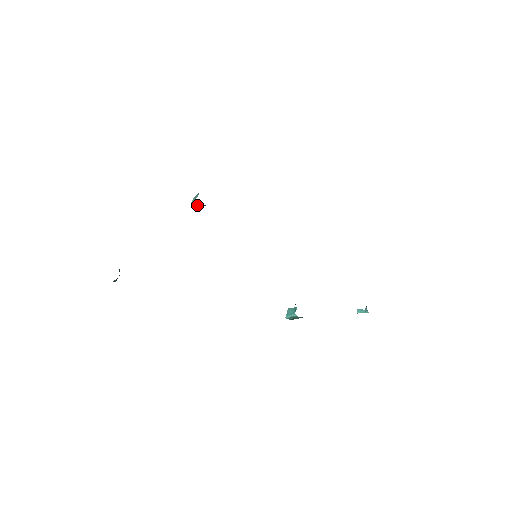
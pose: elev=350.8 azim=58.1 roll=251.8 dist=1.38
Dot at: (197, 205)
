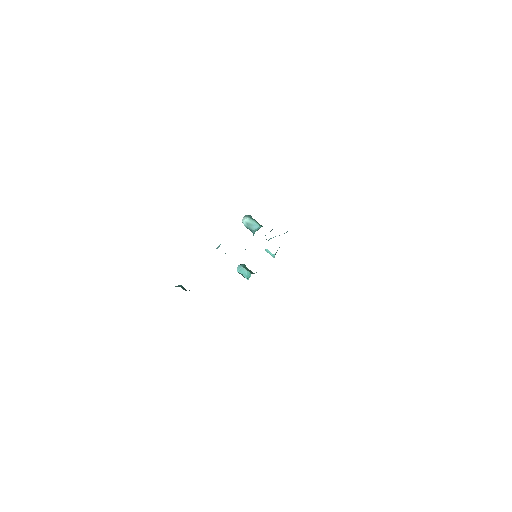
Dot at: (251, 231)
